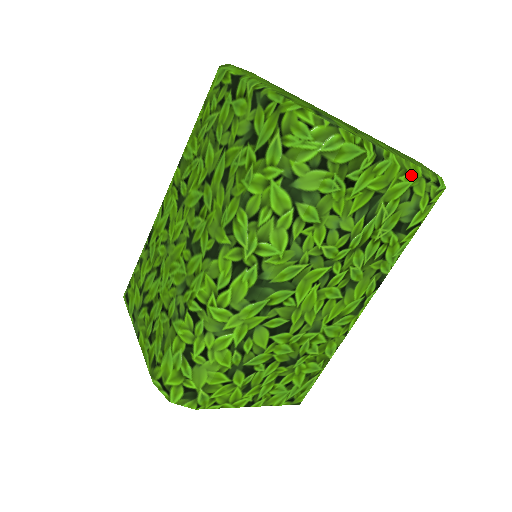
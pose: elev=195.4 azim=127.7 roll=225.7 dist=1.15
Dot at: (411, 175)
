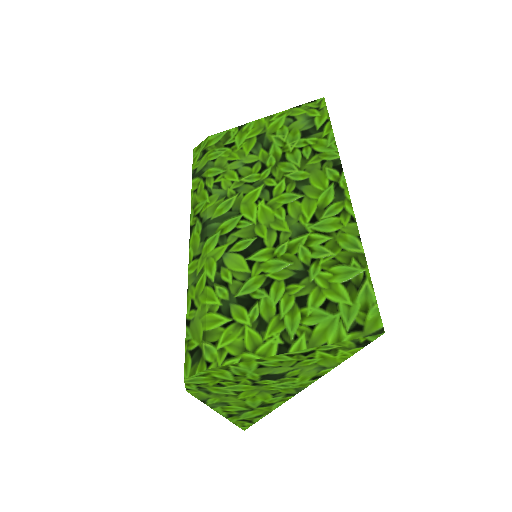
Dot at: (279, 114)
